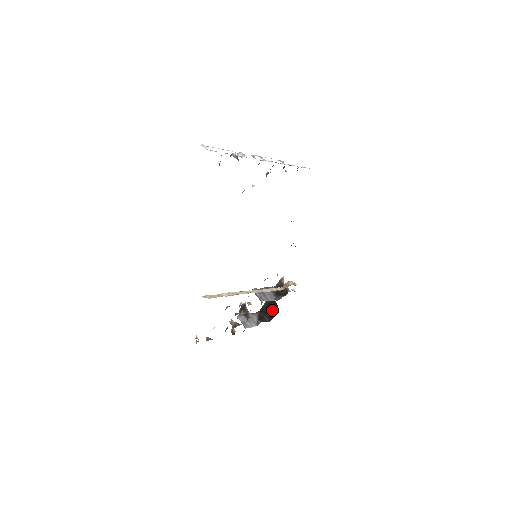
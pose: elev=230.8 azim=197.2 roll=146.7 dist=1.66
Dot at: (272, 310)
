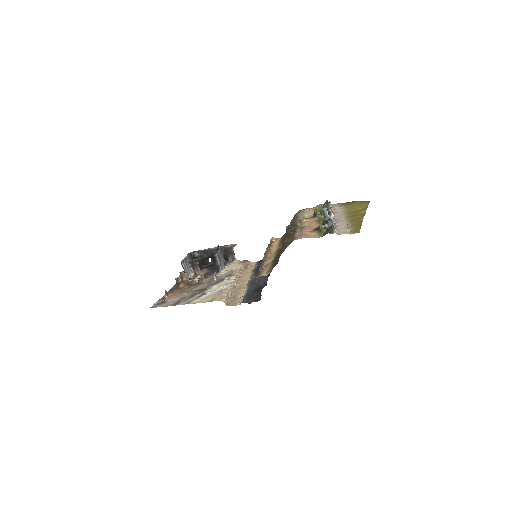
Dot at: (207, 260)
